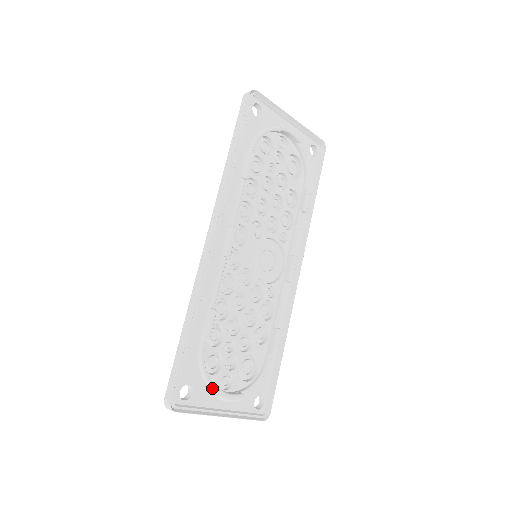
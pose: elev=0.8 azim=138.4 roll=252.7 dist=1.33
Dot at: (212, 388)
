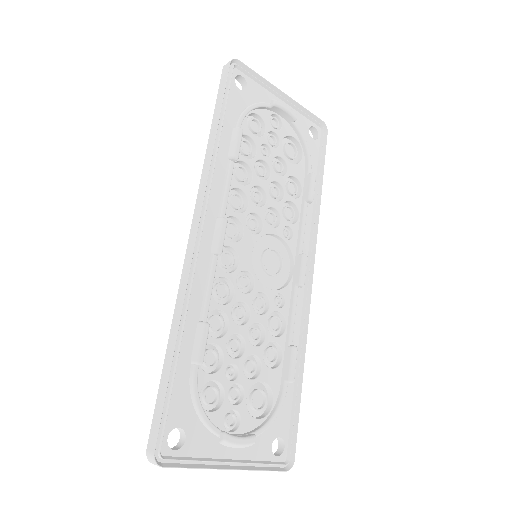
Dot at: (212, 430)
